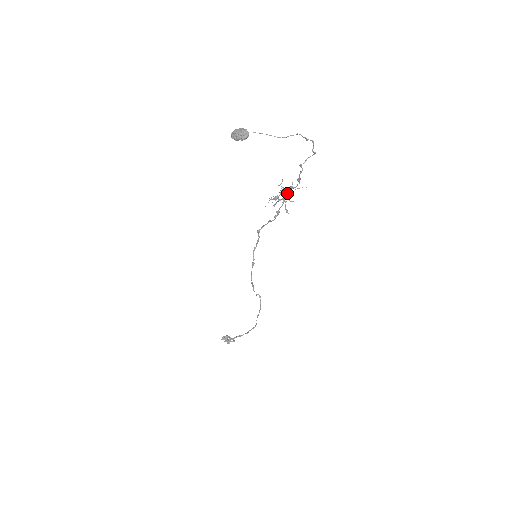
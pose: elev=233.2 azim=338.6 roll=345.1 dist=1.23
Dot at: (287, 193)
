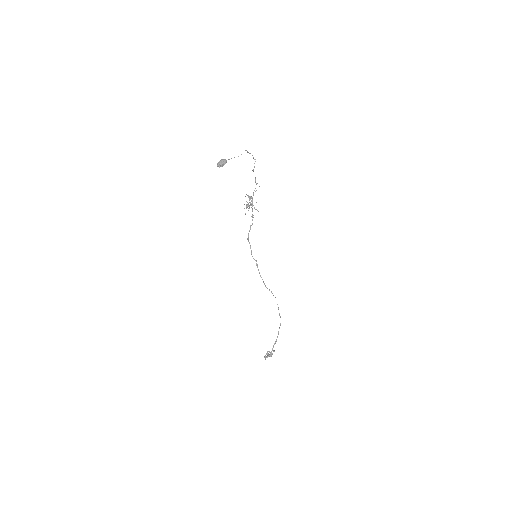
Dot at: (252, 198)
